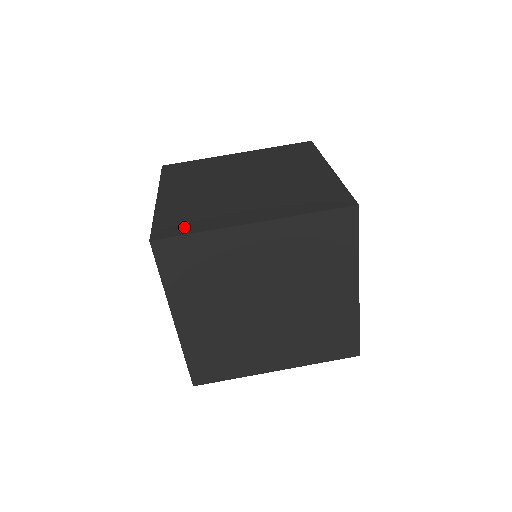
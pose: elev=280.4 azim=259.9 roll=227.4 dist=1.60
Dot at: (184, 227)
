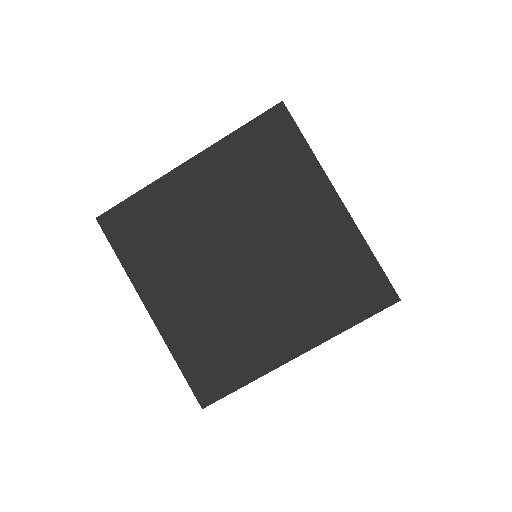
Dot at: occluded
